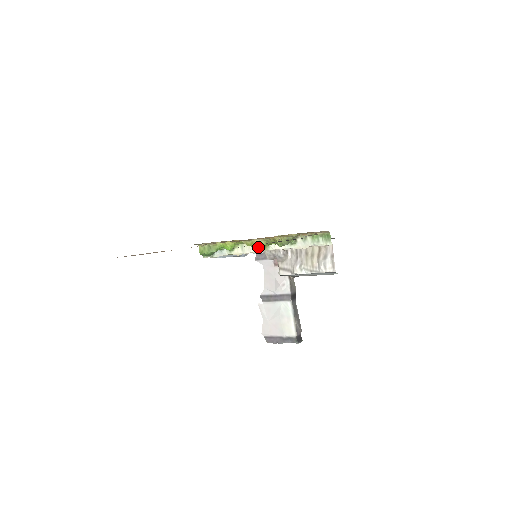
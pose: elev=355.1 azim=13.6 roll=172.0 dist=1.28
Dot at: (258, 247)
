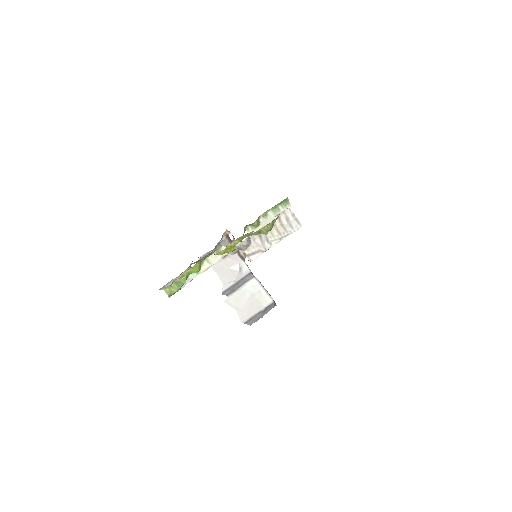
Dot at: (233, 249)
